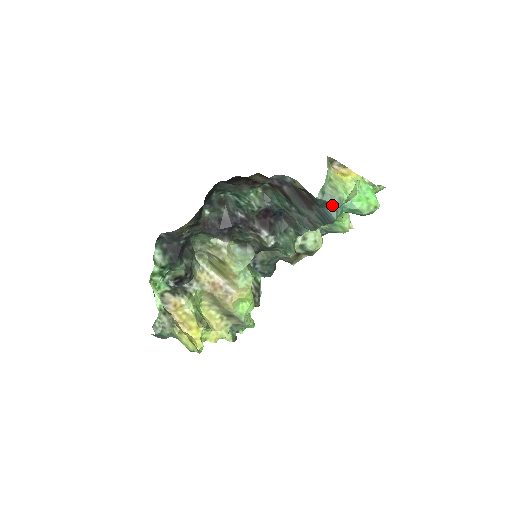
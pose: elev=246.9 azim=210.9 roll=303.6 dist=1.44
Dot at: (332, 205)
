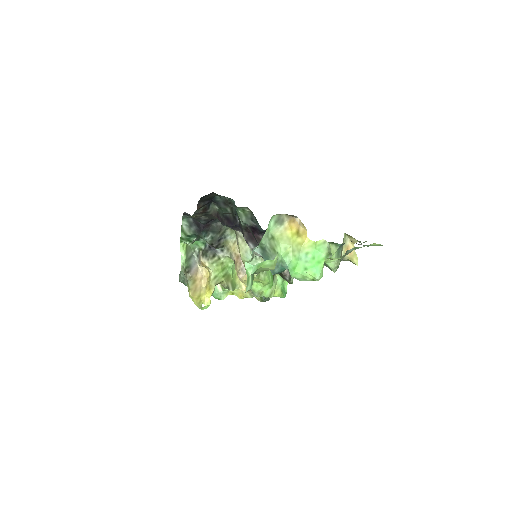
Dot at: occluded
